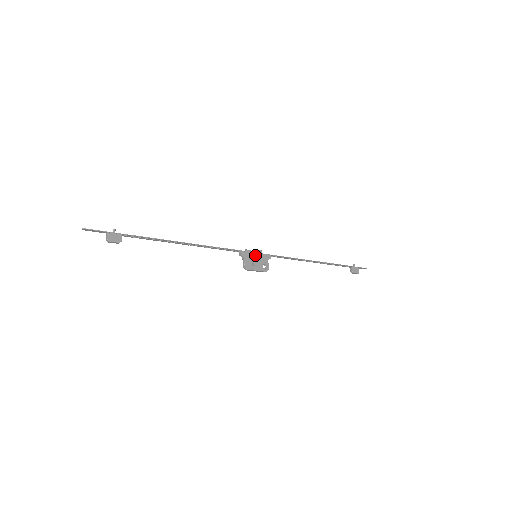
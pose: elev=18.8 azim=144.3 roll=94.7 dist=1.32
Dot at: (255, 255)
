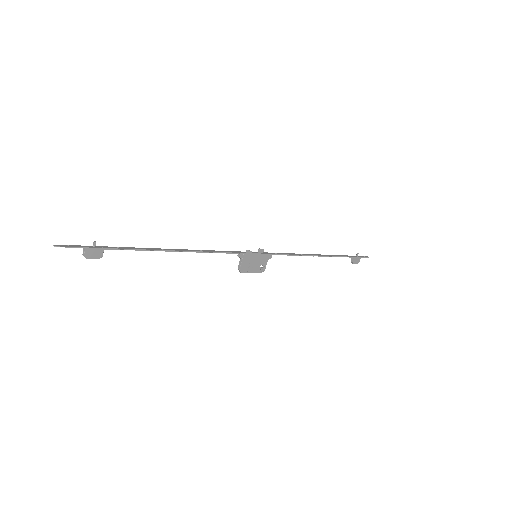
Dot at: (255, 256)
